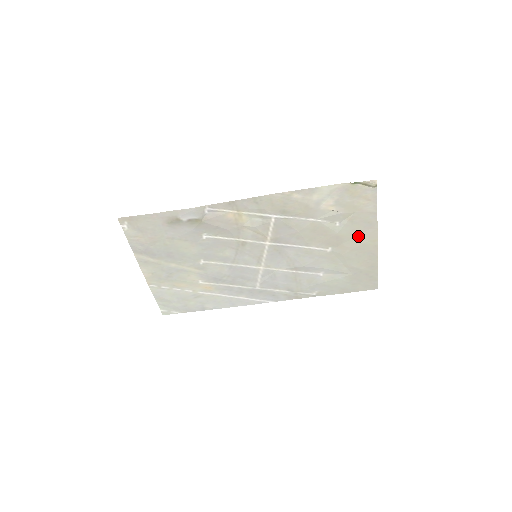
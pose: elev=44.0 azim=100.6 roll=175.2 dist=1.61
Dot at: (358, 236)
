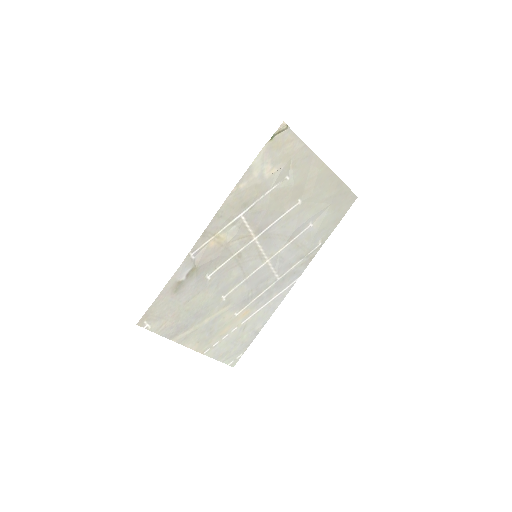
Dot at: (309, 173)
